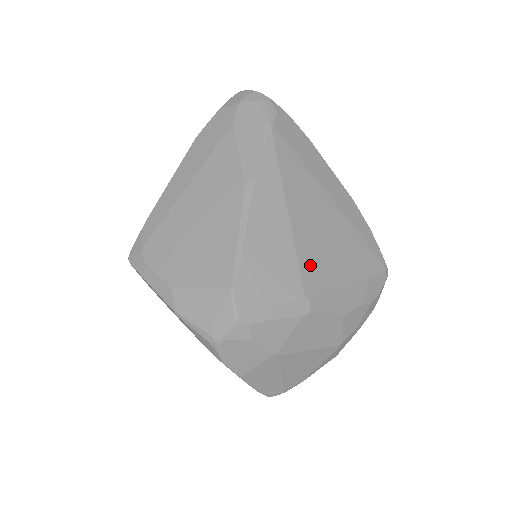
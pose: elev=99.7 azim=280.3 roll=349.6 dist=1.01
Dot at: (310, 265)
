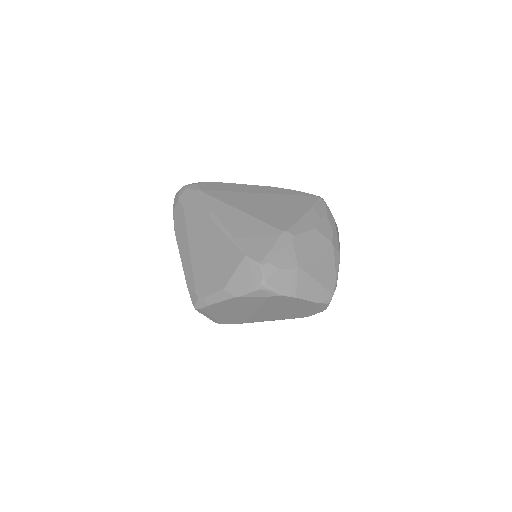
Dot at: (274, 220)
